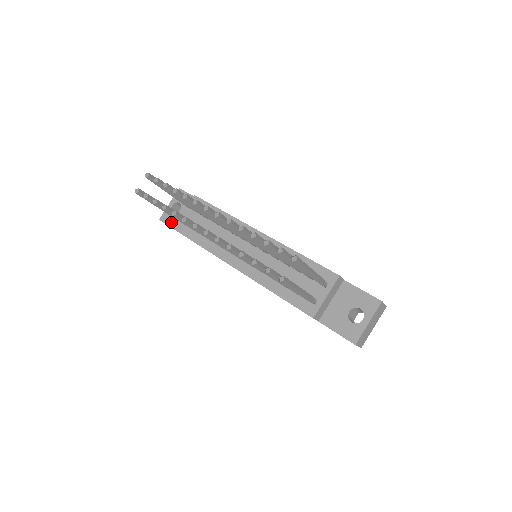
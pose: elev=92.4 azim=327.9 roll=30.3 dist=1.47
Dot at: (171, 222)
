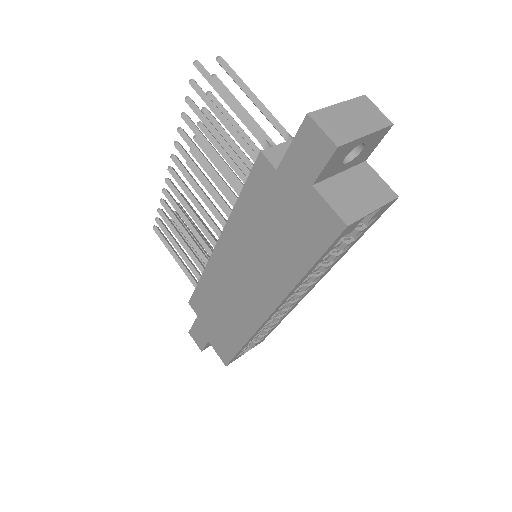
Dot at: occluded
